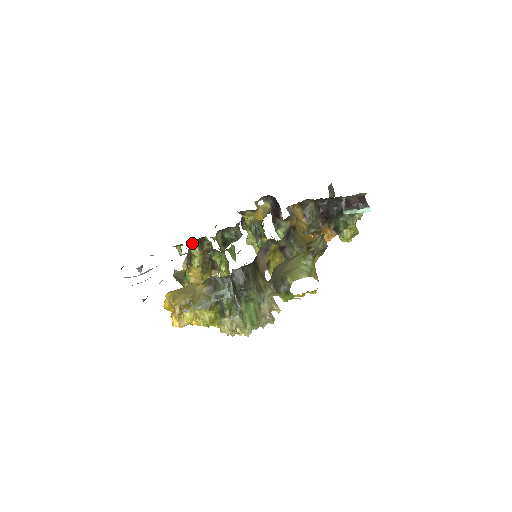
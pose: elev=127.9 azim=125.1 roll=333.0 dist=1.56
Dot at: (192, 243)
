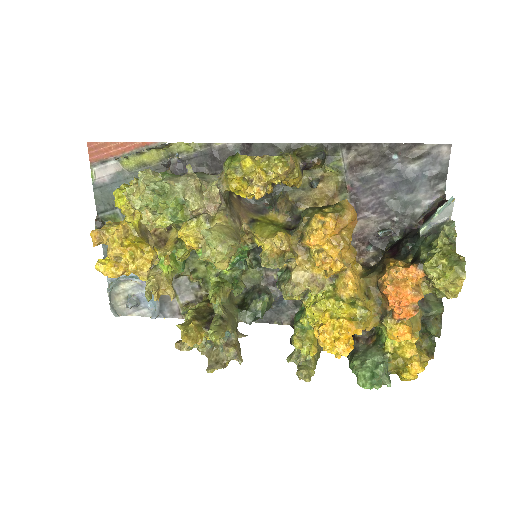
Dot at: (203, 298)
